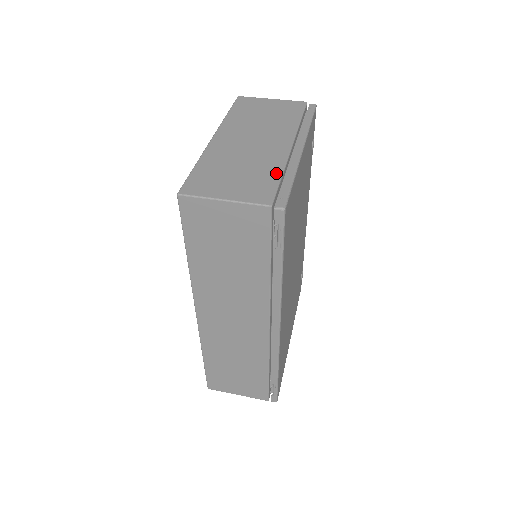
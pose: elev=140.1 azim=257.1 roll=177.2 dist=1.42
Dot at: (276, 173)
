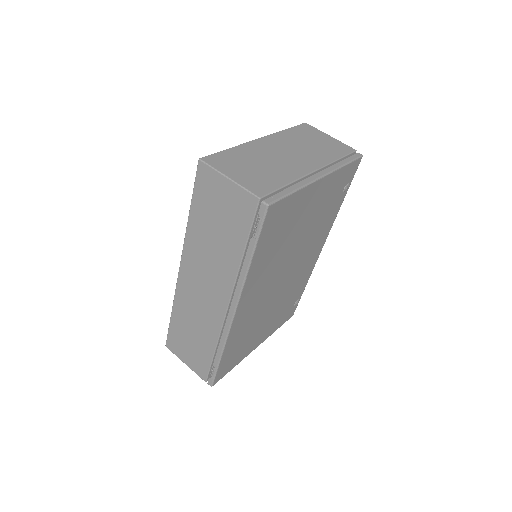
Dot at: (284, 181)
